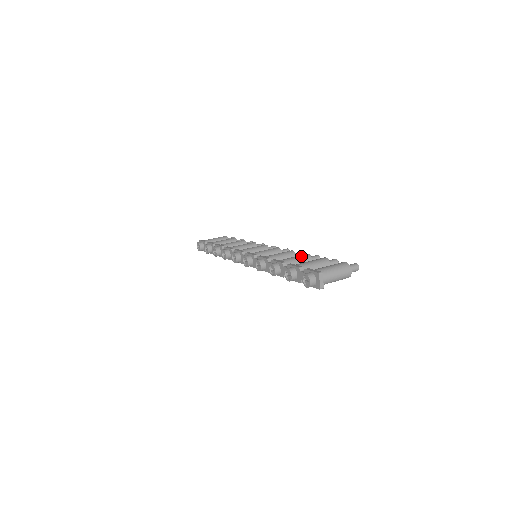
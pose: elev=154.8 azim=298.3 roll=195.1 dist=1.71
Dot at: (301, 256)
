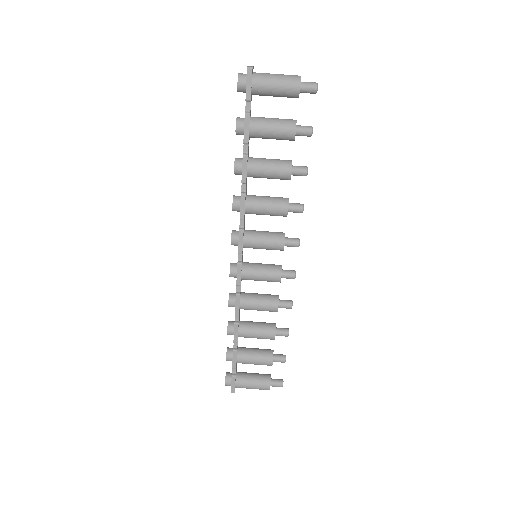
Dot at: (264, 338)
